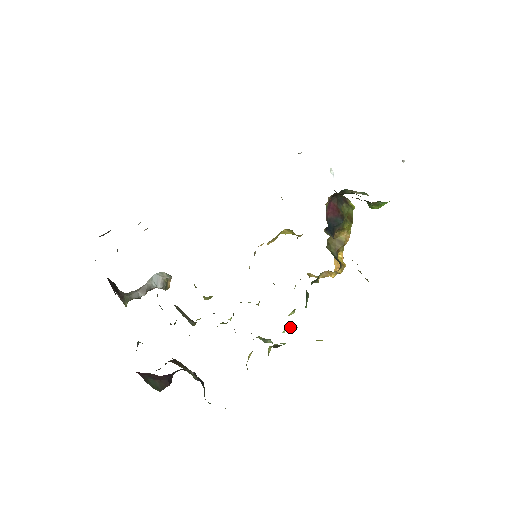
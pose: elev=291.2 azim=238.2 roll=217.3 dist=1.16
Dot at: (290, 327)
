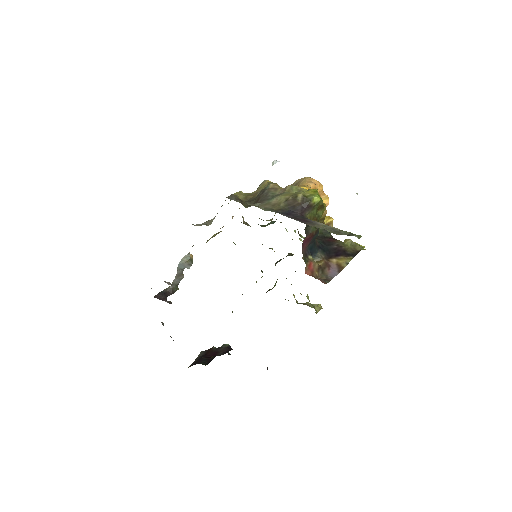
Dot at: occluded
